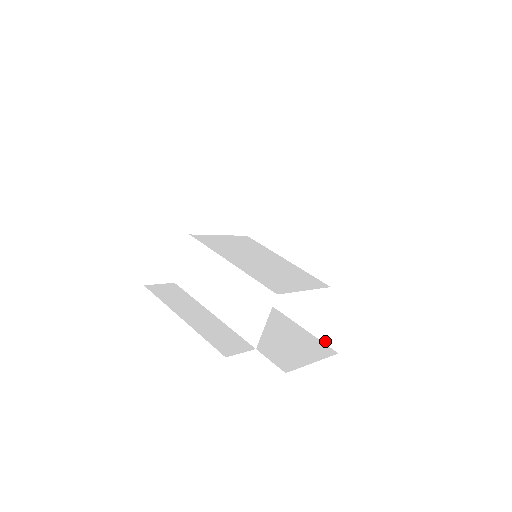
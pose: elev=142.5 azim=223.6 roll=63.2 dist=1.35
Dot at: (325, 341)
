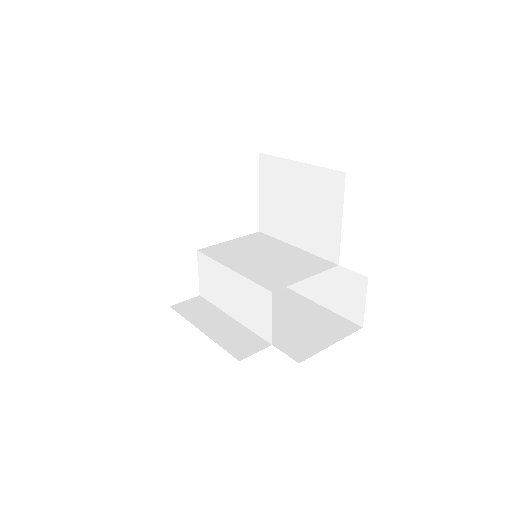
Dot at: (348, 318)
